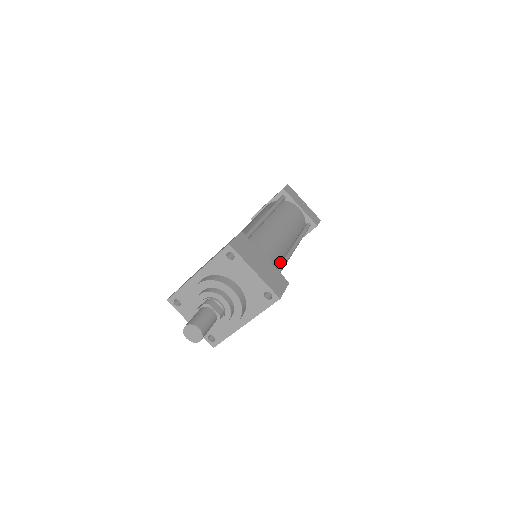
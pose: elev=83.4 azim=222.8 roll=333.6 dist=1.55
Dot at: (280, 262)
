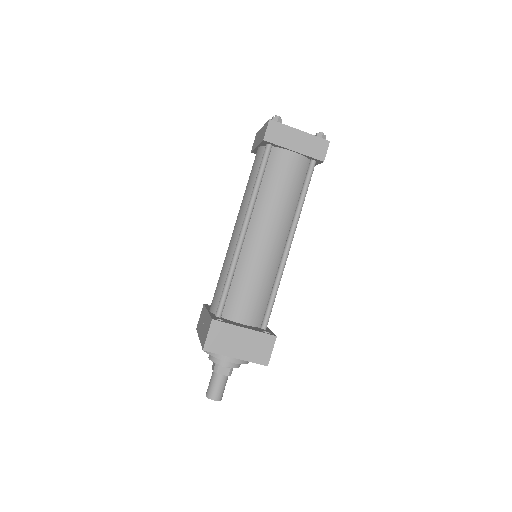
Dot at: (276, 275)
